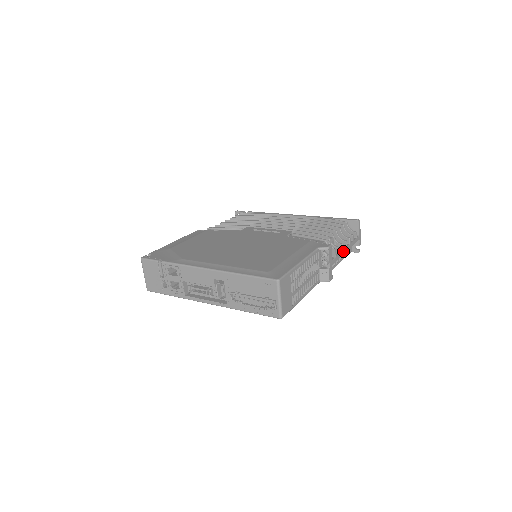
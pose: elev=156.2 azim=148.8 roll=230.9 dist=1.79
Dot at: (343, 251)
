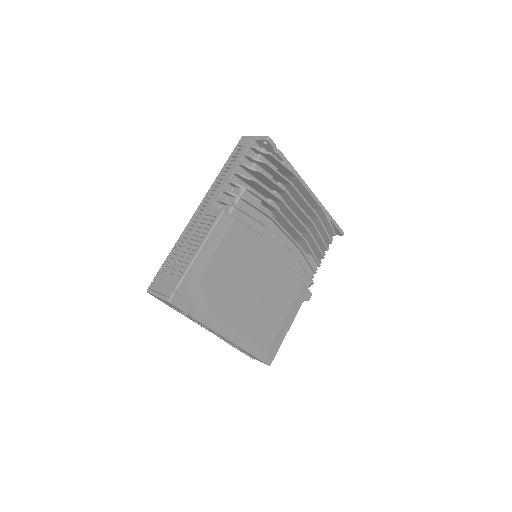
Dot at: occluded
